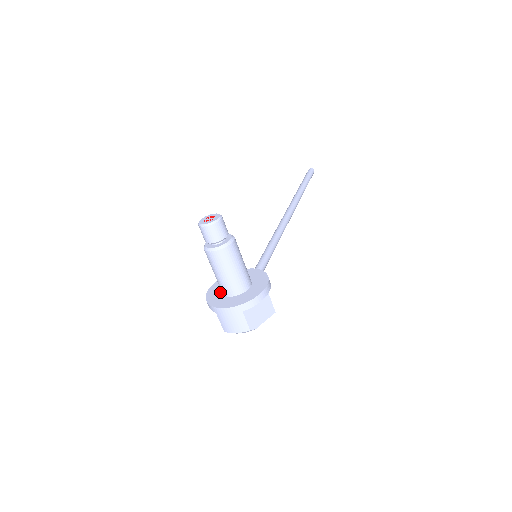
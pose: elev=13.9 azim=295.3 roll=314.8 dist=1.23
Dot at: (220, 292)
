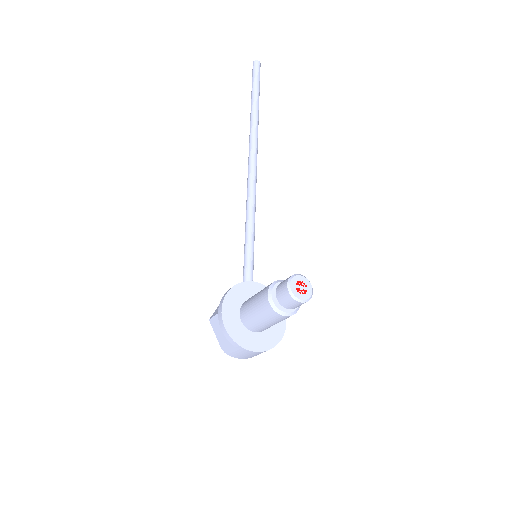
Dot at: (239, 320)
